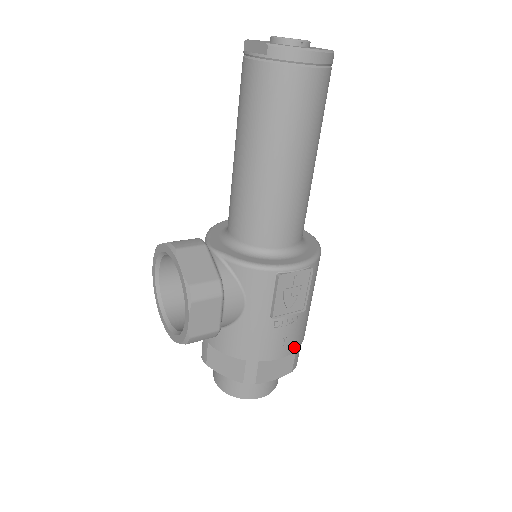
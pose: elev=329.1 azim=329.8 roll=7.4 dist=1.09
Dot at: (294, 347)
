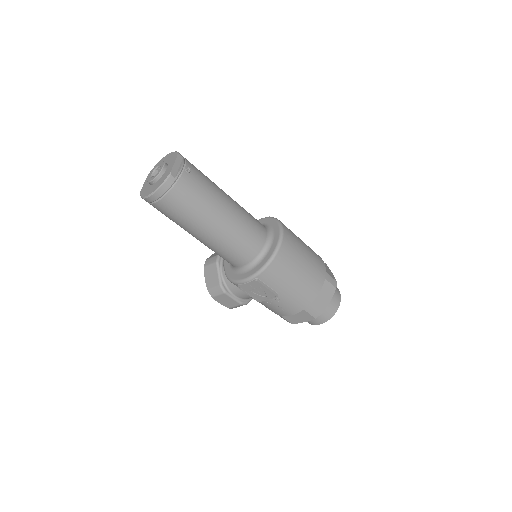
Dot at: (297, 310)
